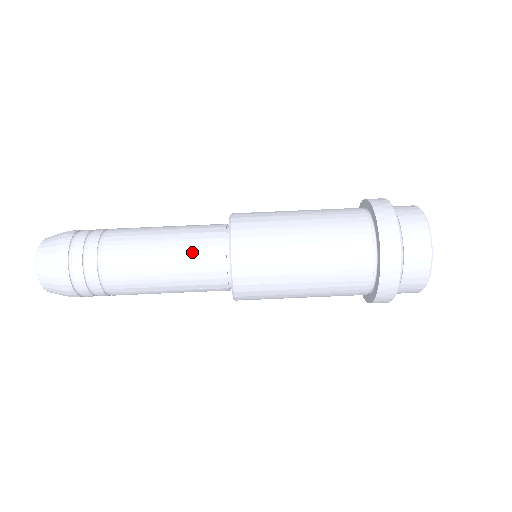
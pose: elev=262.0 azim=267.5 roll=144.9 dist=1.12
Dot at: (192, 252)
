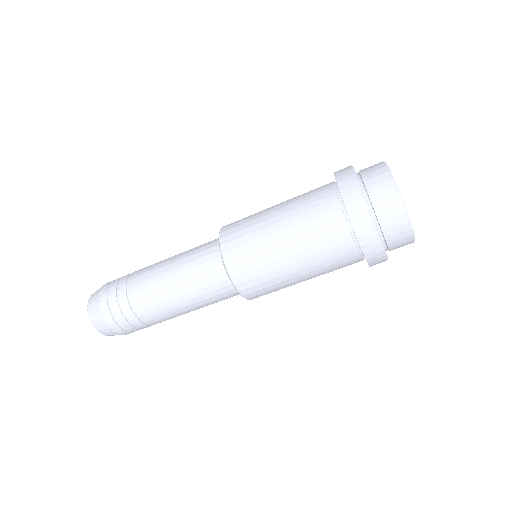
Dot at: (205, 291)
